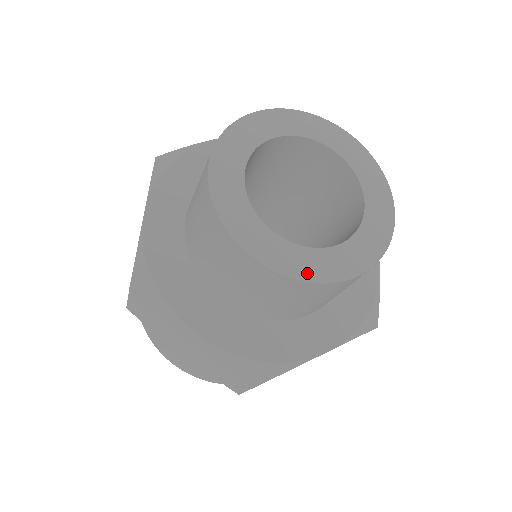
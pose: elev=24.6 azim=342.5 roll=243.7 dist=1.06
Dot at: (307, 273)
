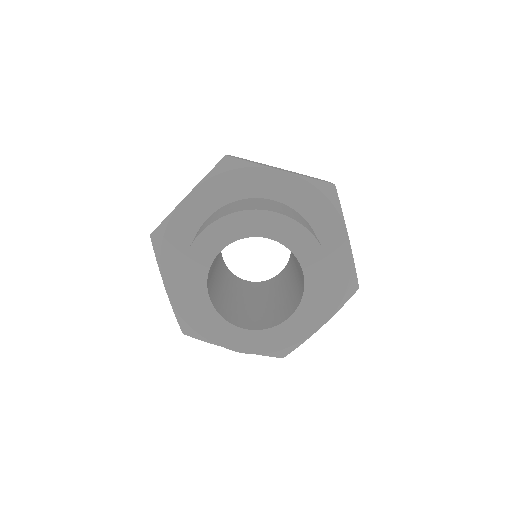
Dot at: (210, 331)
